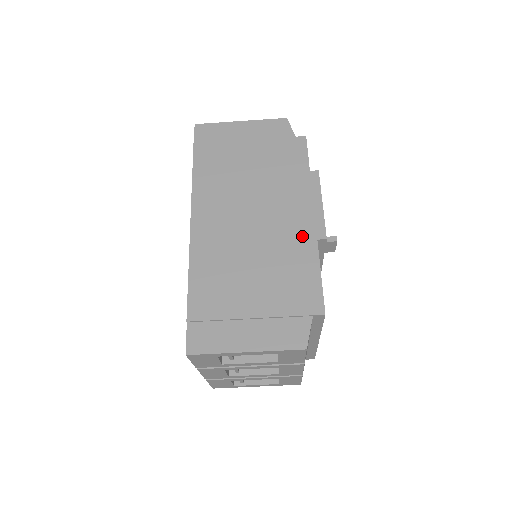
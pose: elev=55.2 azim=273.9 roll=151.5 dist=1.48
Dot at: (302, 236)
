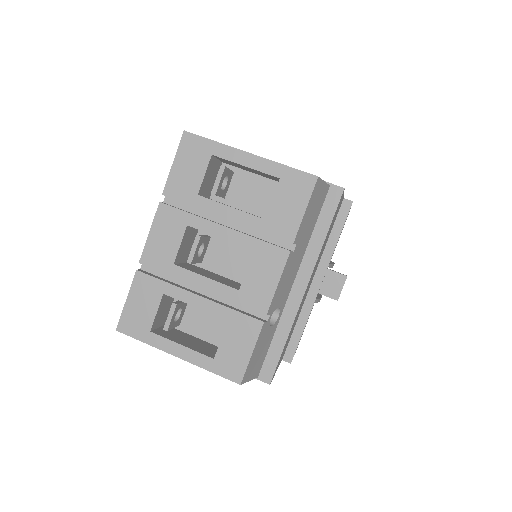
Dot at: occluded
